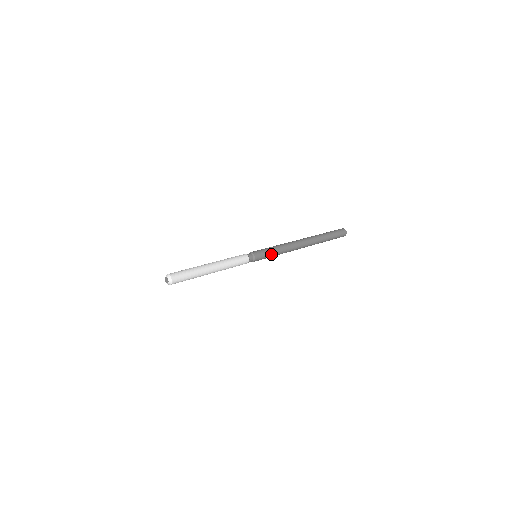
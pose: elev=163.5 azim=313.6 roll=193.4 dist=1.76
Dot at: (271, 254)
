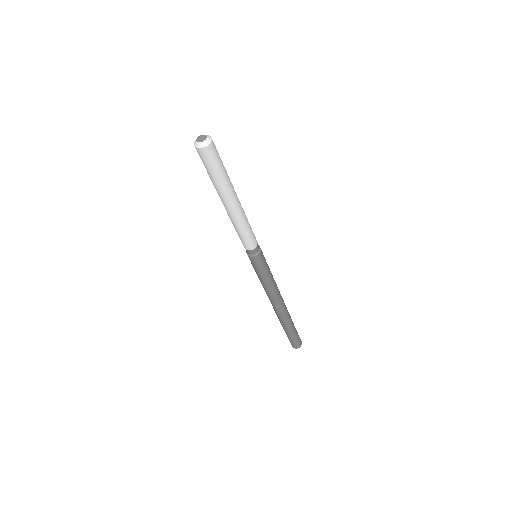
Dot at: (265, 273)
